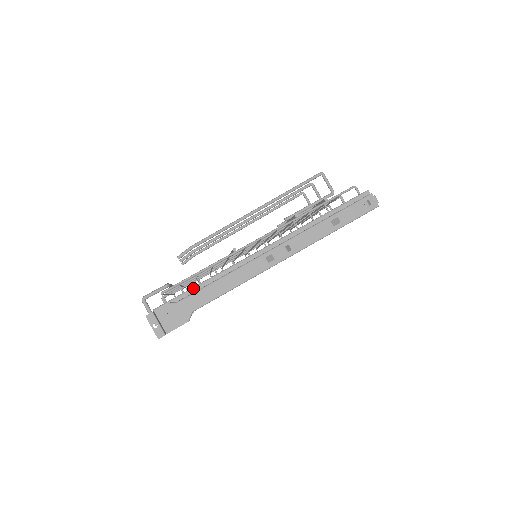
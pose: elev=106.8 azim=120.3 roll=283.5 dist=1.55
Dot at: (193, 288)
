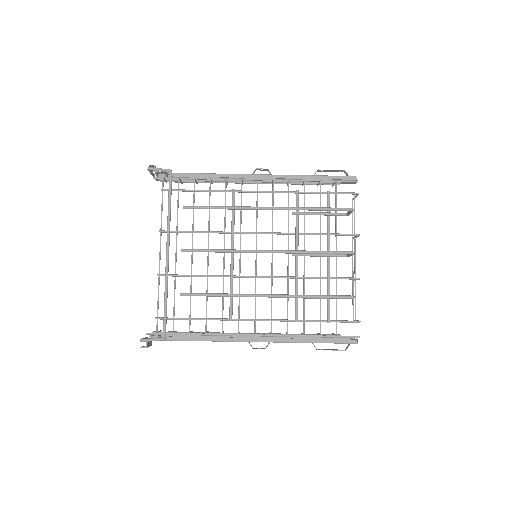
Dot at: occluded
